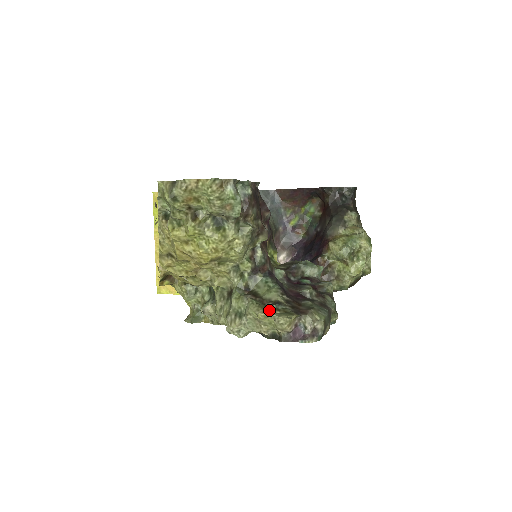
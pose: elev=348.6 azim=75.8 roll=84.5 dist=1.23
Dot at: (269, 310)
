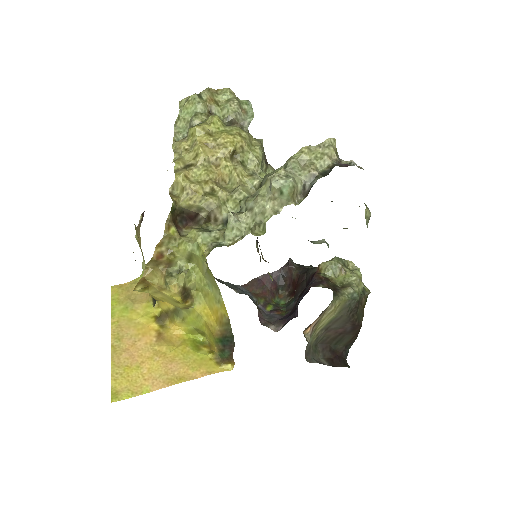
Dot at: (309, 152)
